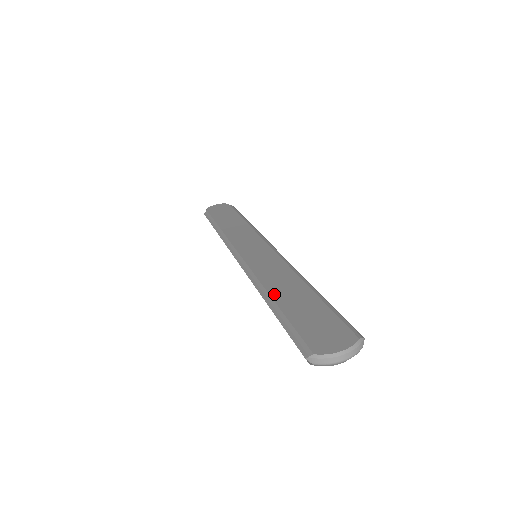
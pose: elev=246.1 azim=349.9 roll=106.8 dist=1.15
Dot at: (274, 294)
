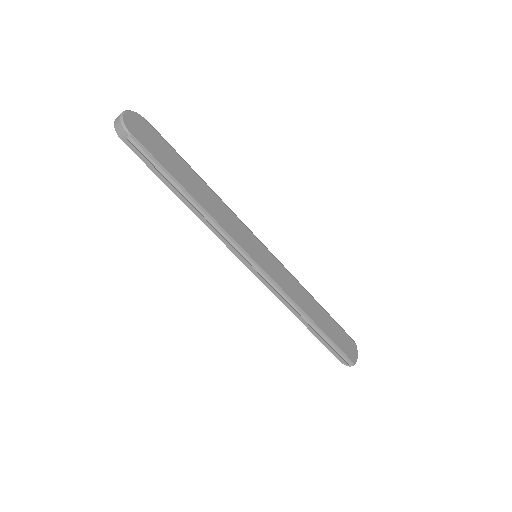
Dot at: (312, 317)
